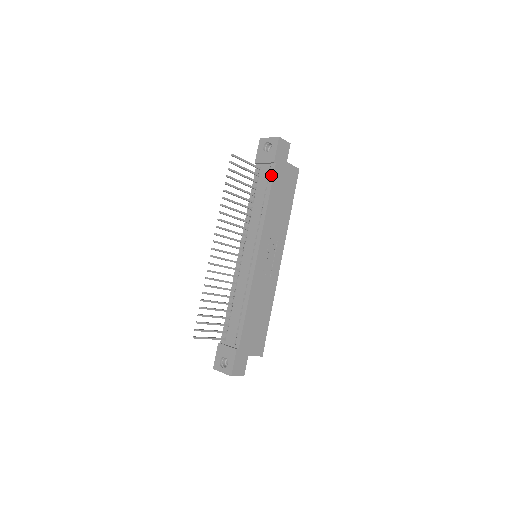
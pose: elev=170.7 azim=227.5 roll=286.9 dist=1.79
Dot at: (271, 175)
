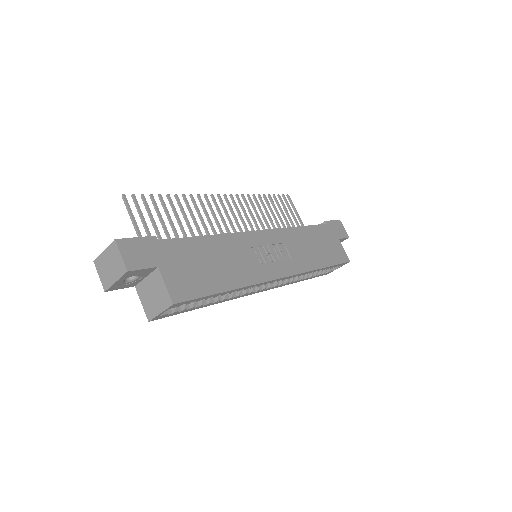
Dot at: occluded
